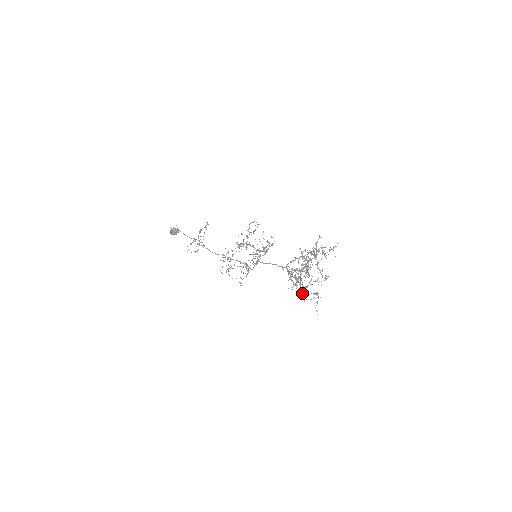
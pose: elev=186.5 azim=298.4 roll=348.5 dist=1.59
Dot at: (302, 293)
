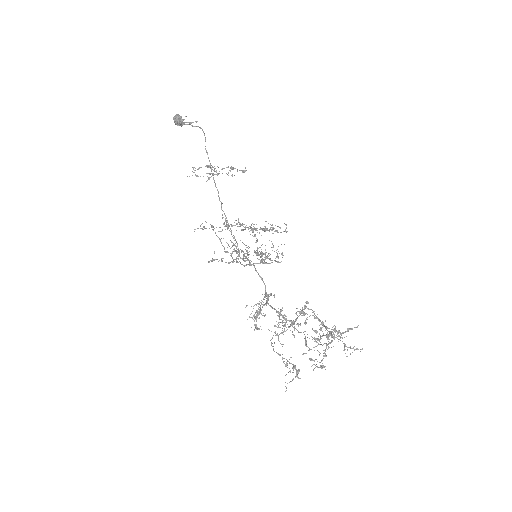
Dot at: (273, 346)
